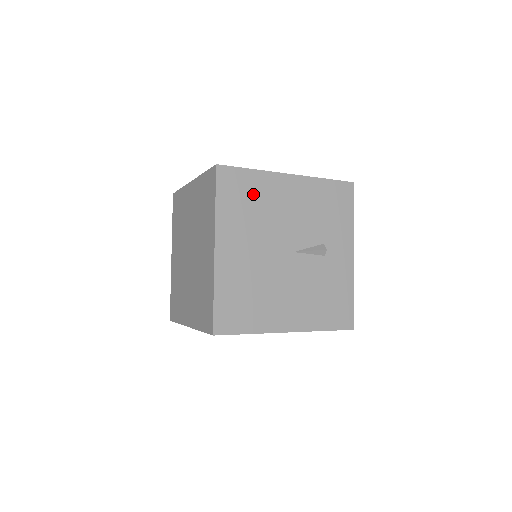
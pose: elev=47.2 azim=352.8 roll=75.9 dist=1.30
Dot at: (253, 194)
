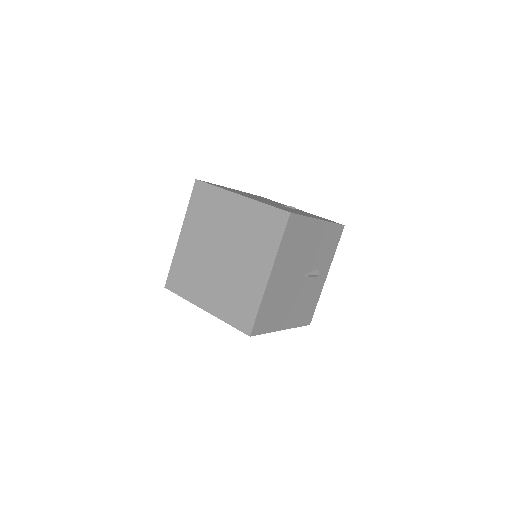
Dot at: (300, 235)
